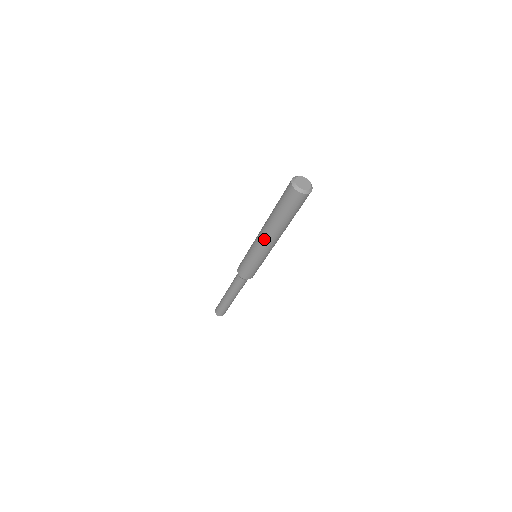
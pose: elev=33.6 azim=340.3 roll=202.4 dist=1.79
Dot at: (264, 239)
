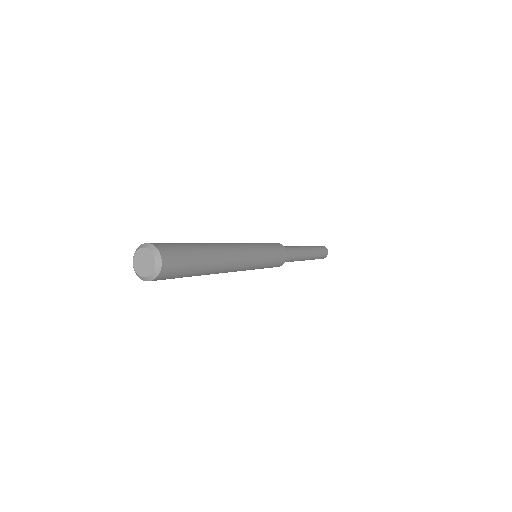
Dot at: occluded
